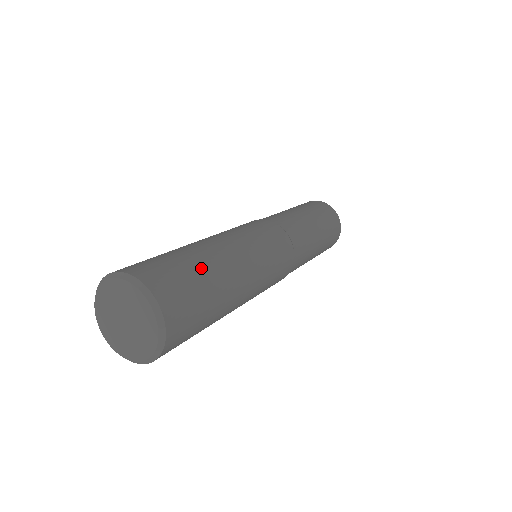
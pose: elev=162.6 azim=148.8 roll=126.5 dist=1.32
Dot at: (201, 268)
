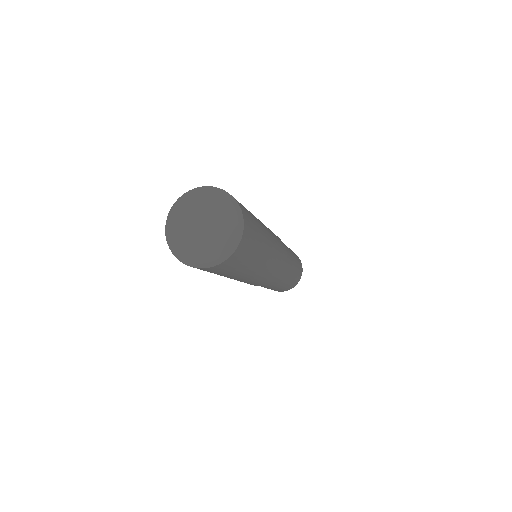
Dot at: occluded
